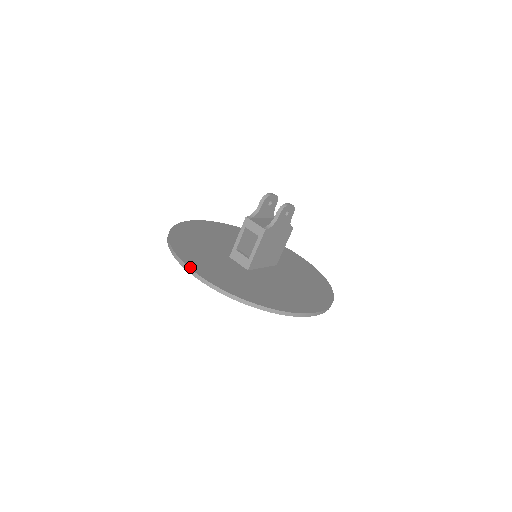
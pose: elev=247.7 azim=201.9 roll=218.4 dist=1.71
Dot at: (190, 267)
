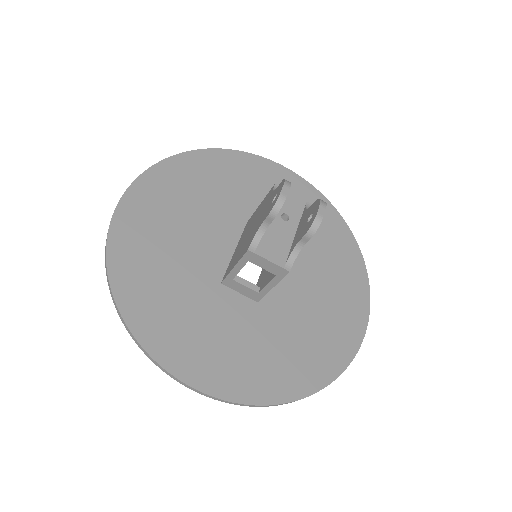
Dot at: (192, 385)
